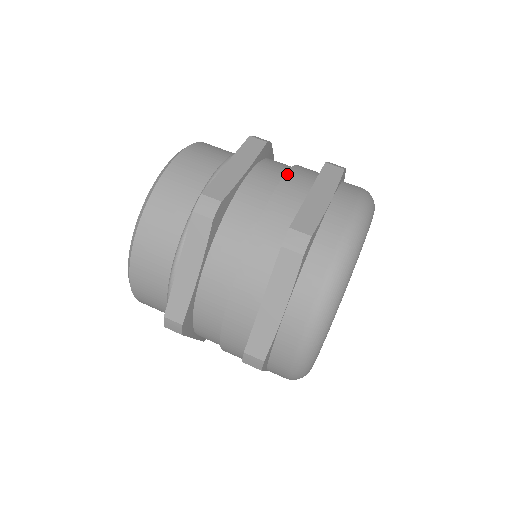
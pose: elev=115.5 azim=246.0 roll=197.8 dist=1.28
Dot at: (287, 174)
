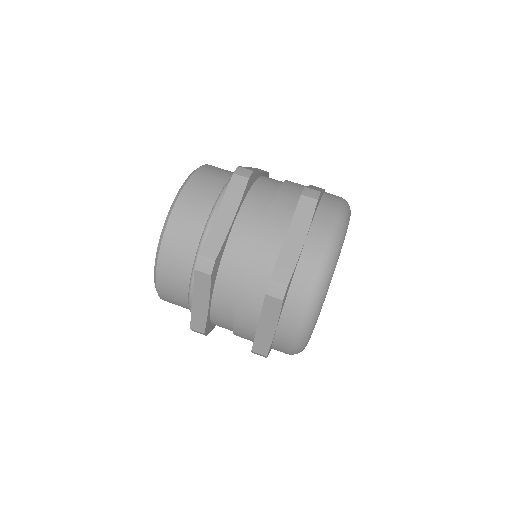
Dot at: occluded
